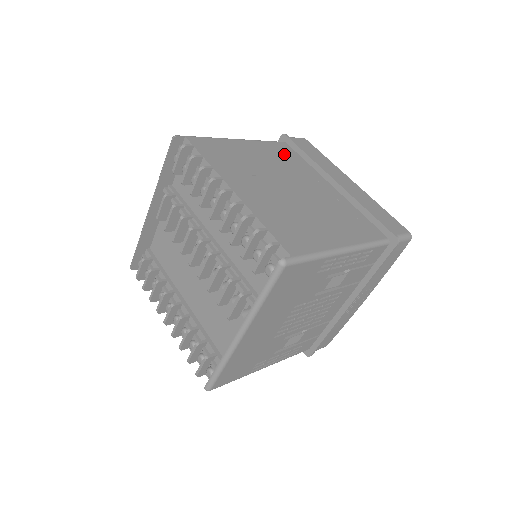
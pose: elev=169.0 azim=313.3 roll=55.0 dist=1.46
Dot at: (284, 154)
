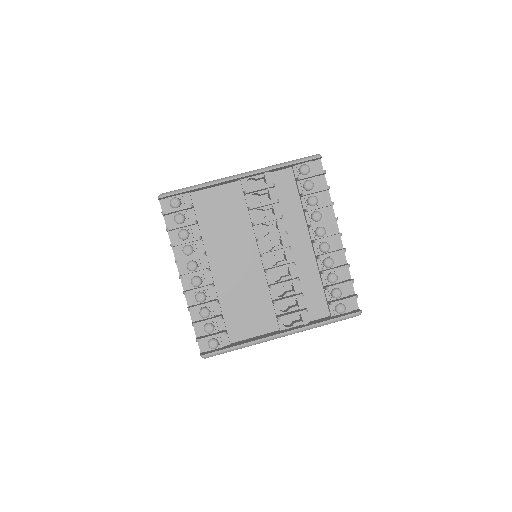
Dot at: occluded
